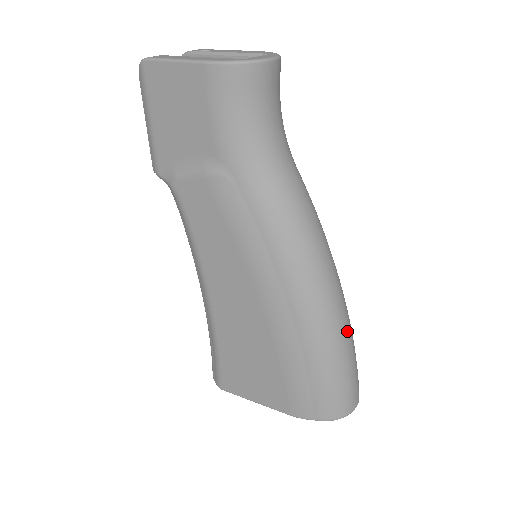
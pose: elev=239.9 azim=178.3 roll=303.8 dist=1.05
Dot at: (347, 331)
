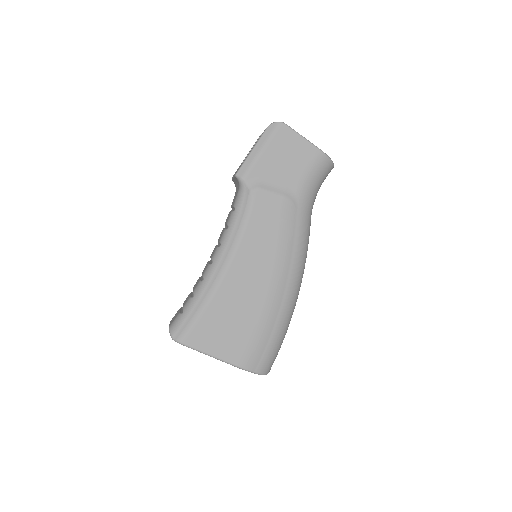
Dot at: occluded
